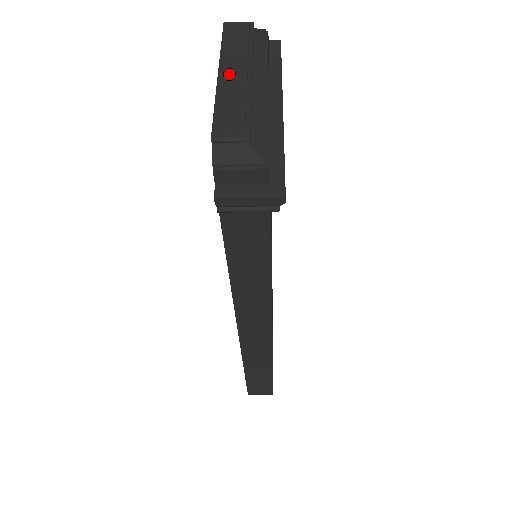
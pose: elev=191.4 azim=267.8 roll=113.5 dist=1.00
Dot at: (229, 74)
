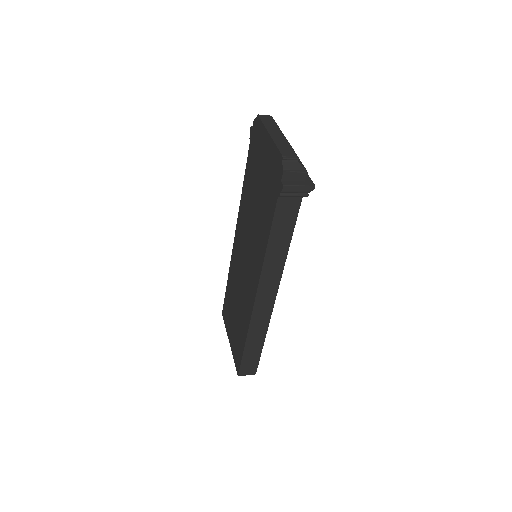
Dot at: (275, 135)
